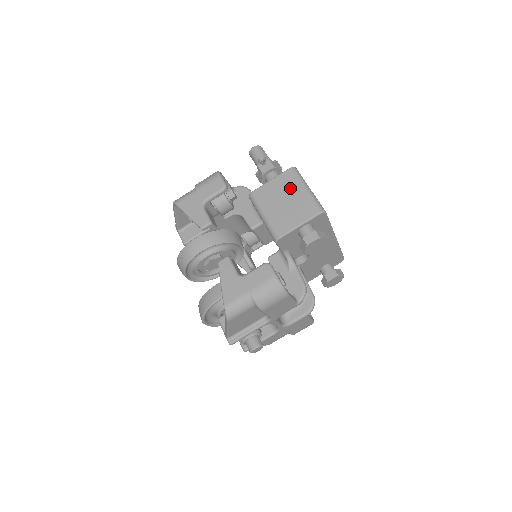
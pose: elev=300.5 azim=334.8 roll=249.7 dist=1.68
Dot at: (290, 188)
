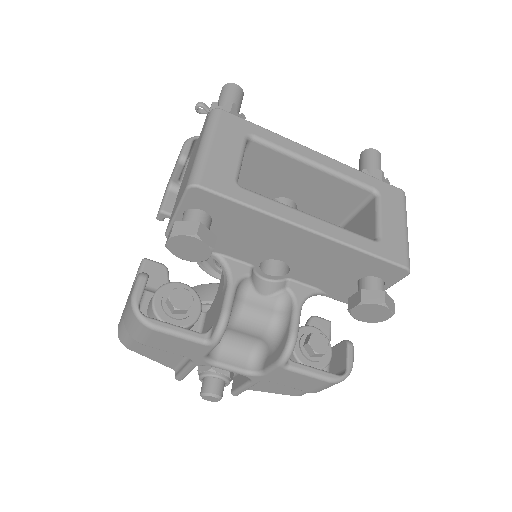
Dot at: (196, 148)
